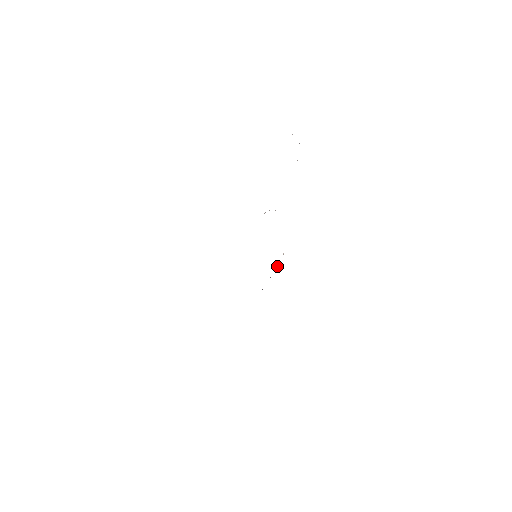
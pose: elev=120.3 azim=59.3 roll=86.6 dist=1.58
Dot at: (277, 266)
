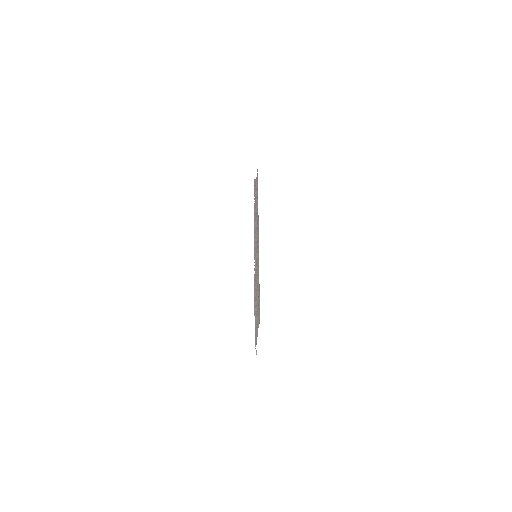
Dot at: occluded
